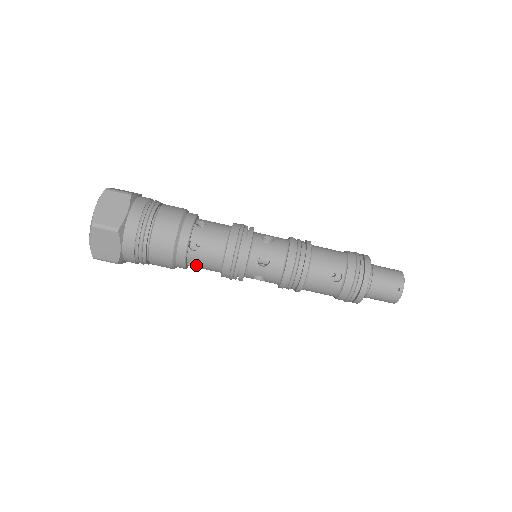
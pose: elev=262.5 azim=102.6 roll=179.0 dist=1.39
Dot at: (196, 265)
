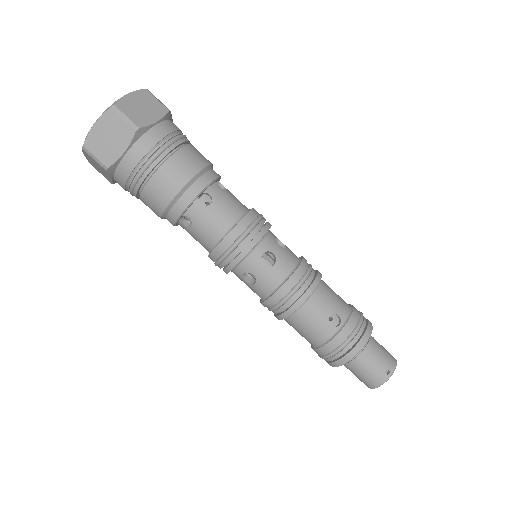
Dot at: (190, 226)
